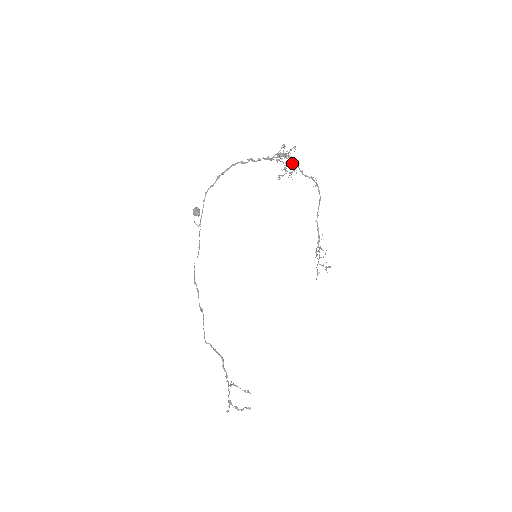
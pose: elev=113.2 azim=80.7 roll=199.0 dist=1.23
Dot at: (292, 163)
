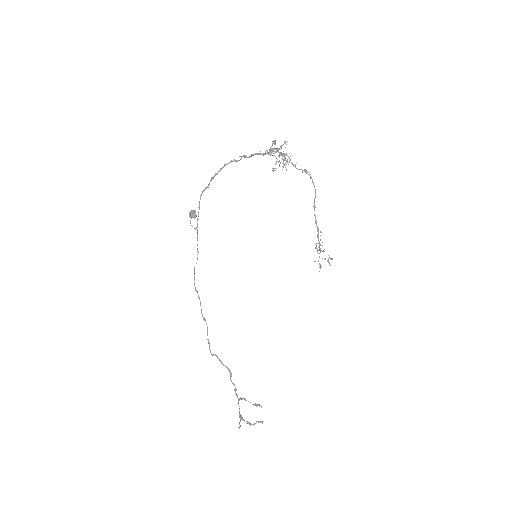
Dot at: (284, 156)
